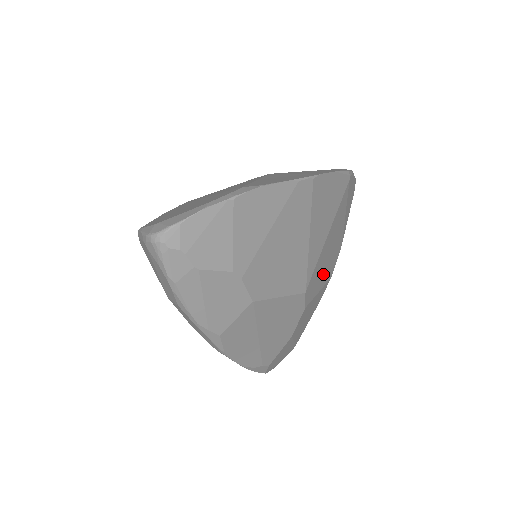
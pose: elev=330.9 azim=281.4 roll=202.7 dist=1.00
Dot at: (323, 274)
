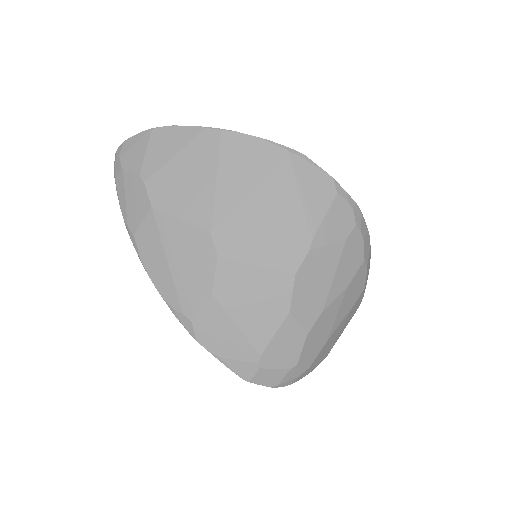
Dot at: (261, 245)
